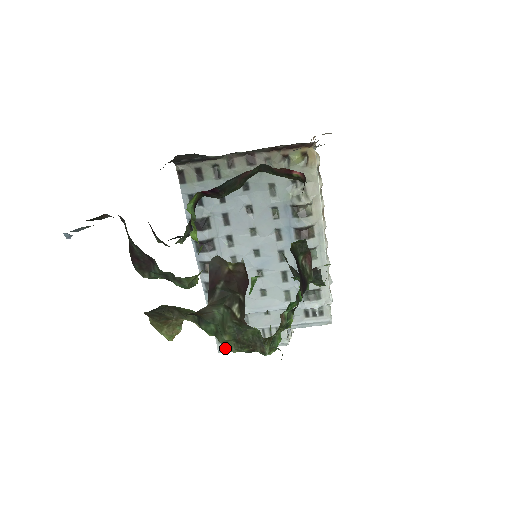
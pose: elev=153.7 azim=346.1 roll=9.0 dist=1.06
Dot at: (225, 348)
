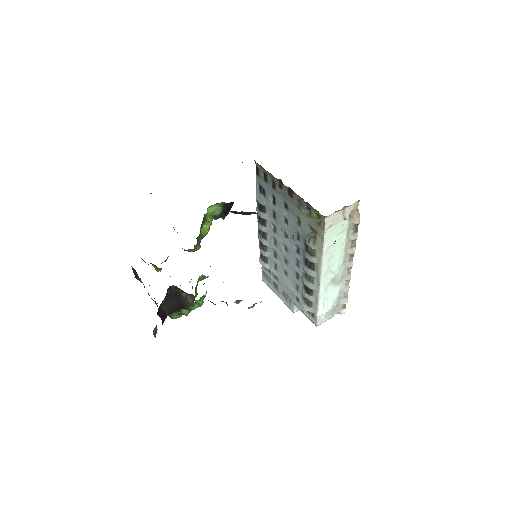
Dot at: (265, 281)
